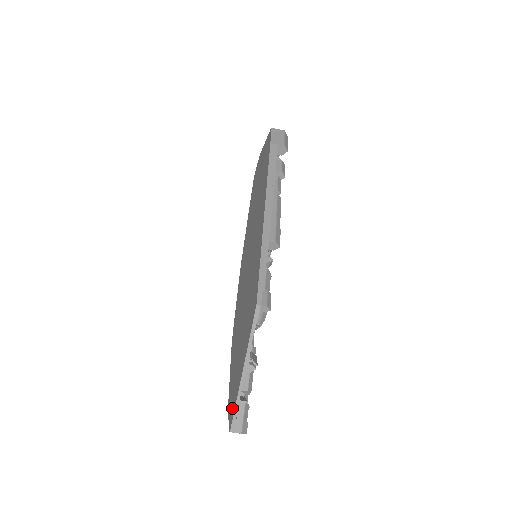
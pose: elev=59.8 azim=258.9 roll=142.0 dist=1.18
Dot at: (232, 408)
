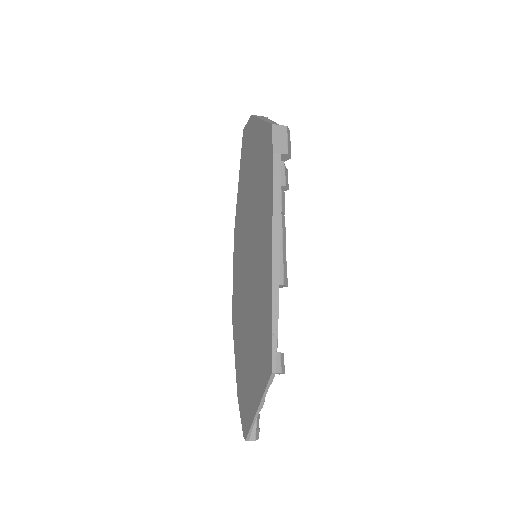
Dot at: (245, 420)
